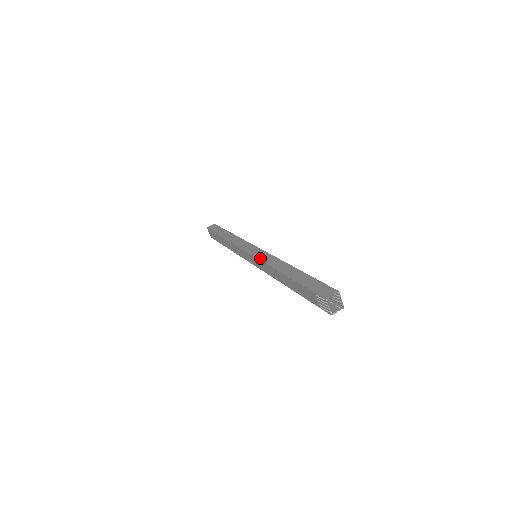
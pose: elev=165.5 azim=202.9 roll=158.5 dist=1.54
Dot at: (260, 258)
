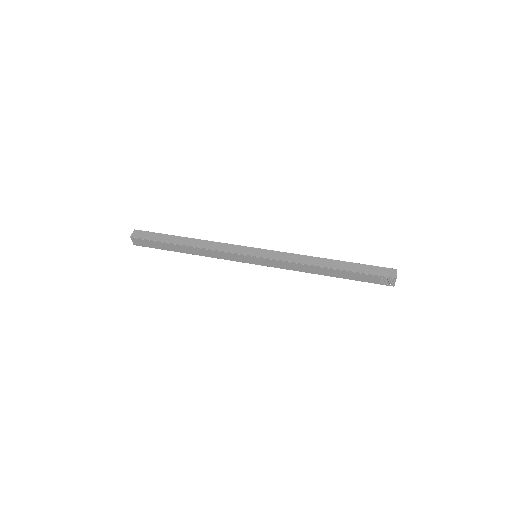
Dot at: (279, 259)
